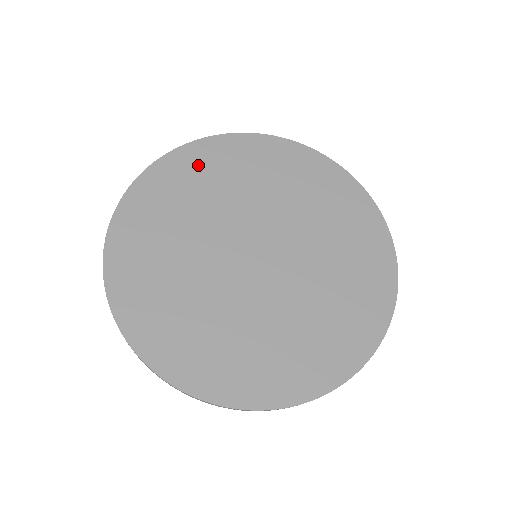
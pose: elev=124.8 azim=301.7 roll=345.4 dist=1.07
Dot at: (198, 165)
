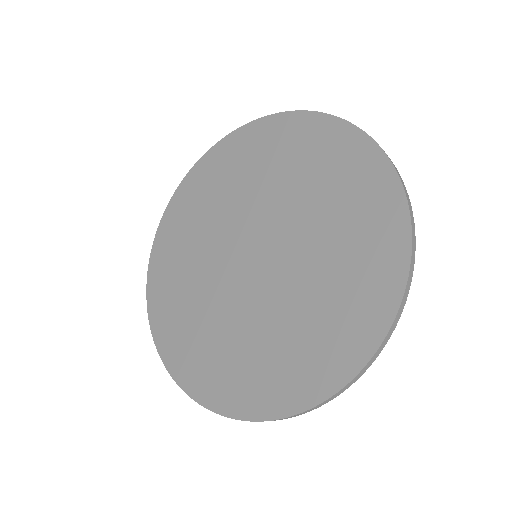
Dot at: (167, 262)
